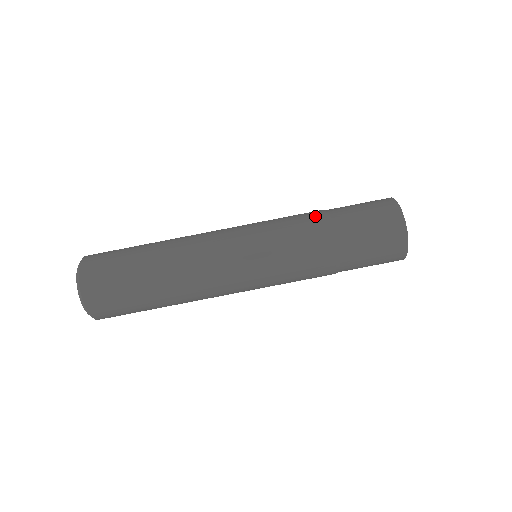
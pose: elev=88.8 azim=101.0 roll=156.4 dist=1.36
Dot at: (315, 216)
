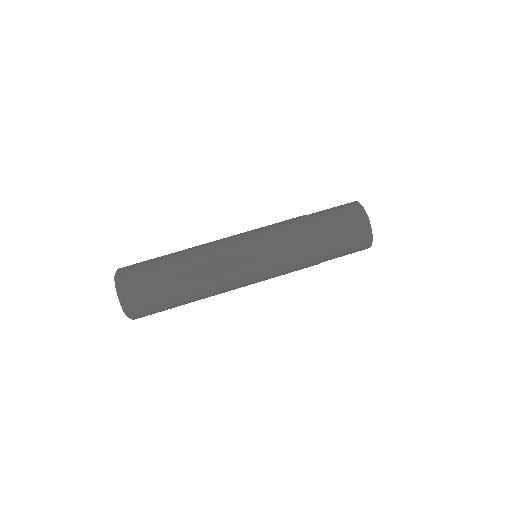
Dot at: (296, 217)
